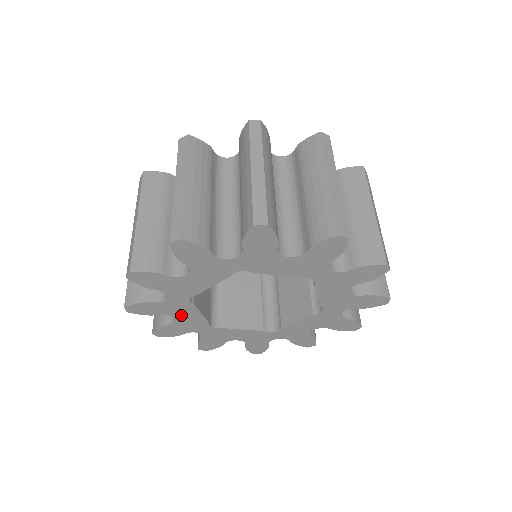
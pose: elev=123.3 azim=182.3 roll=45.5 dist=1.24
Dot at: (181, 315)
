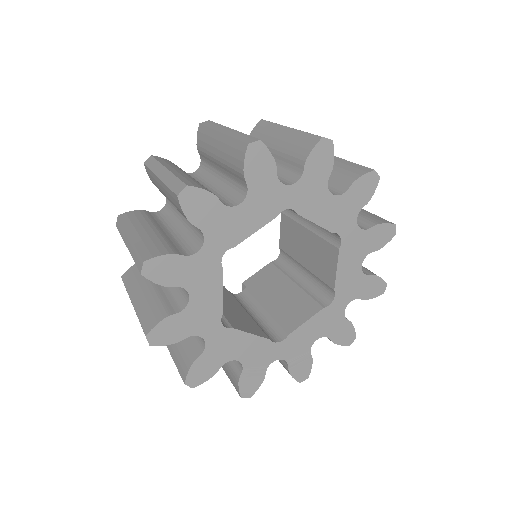
Dot at: (238, 351)
